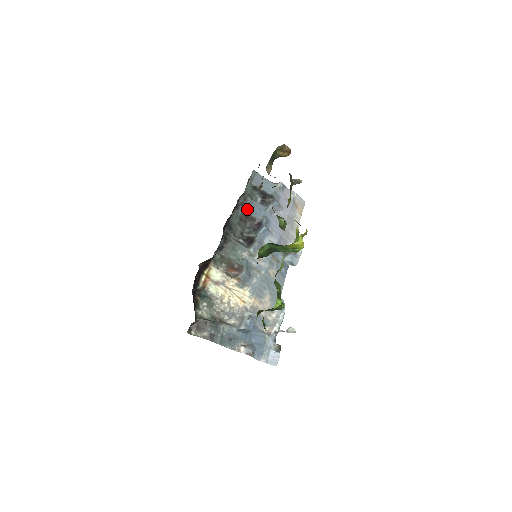
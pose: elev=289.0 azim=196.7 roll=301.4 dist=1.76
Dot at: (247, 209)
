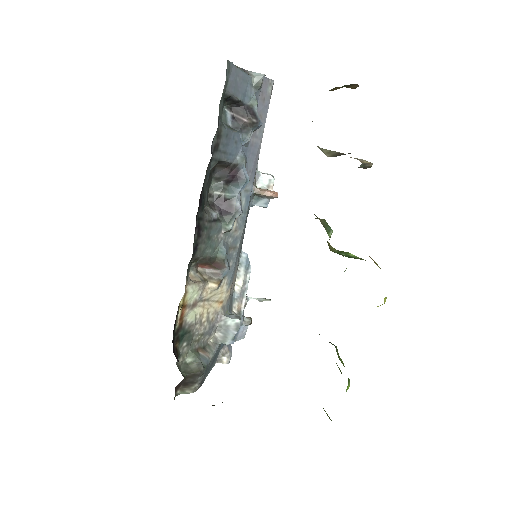
Dot at: (221, 153)
